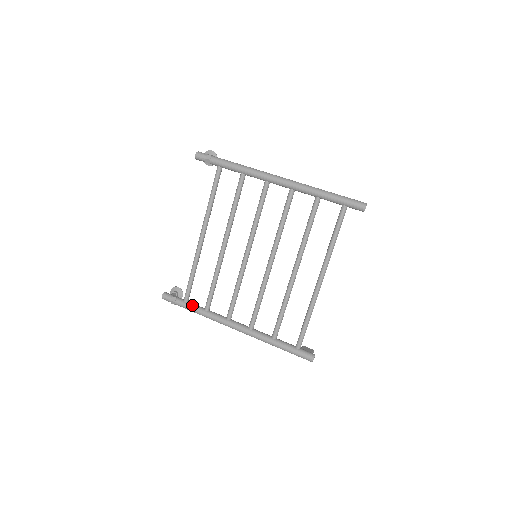
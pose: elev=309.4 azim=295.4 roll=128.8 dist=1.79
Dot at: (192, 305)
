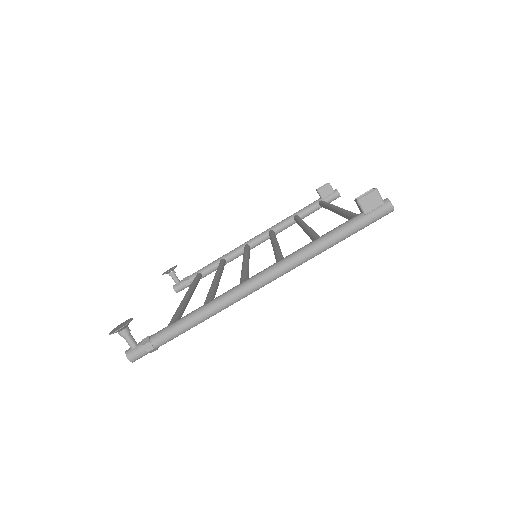
Dot at: (209, 273)
